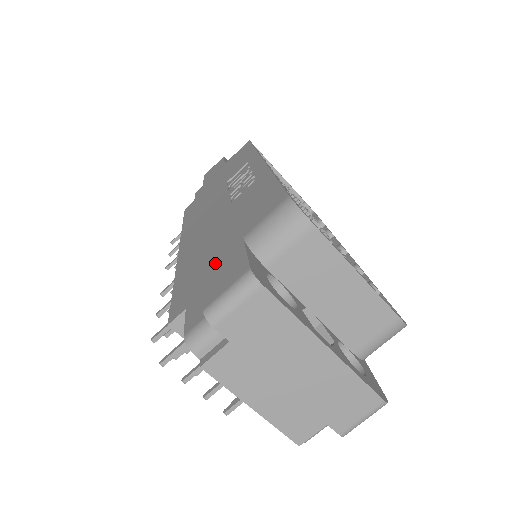
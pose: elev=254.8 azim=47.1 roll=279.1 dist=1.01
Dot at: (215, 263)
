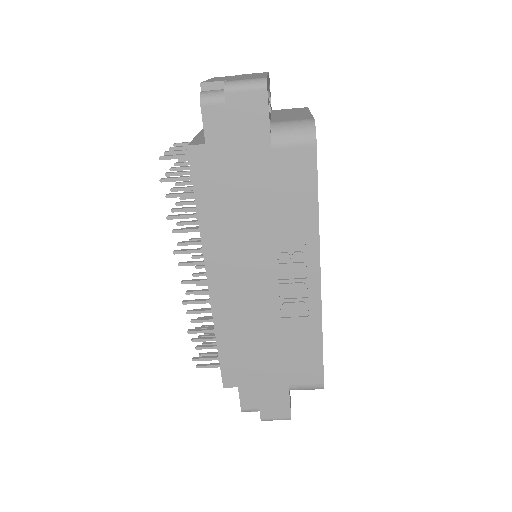
Dot at: (267, 387)
